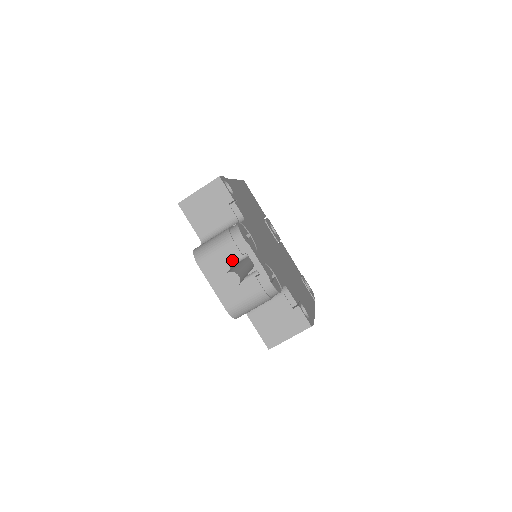
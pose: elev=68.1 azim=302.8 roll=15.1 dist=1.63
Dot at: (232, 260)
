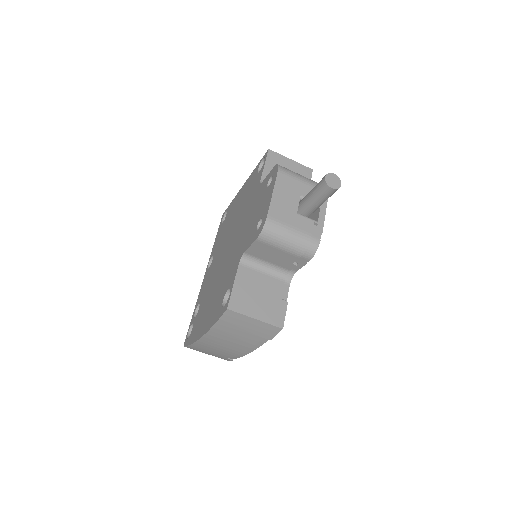
Dot at: occluded
